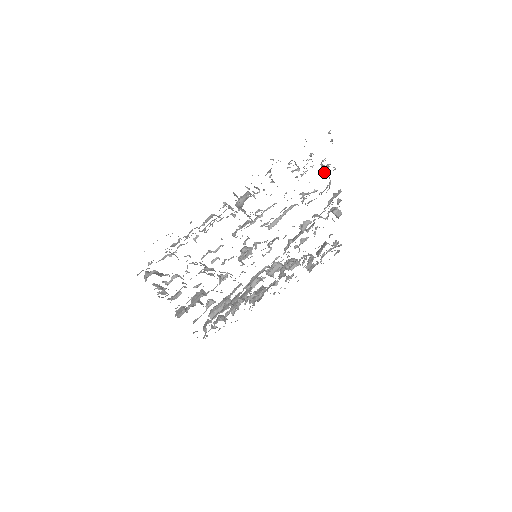
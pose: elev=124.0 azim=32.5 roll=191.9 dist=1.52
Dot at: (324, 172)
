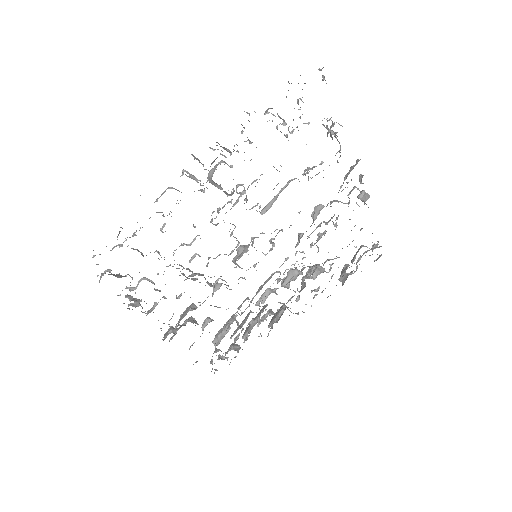
Dot at: occluded
